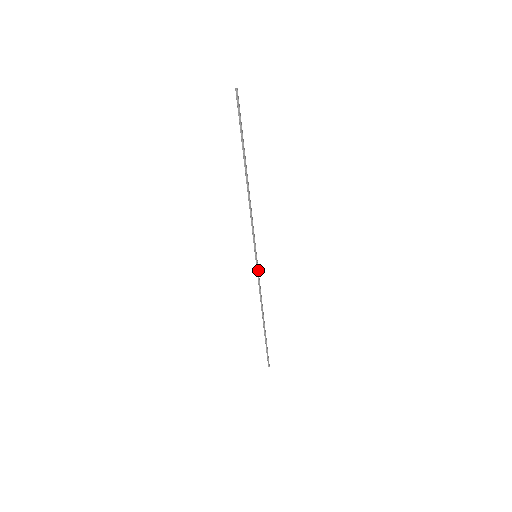
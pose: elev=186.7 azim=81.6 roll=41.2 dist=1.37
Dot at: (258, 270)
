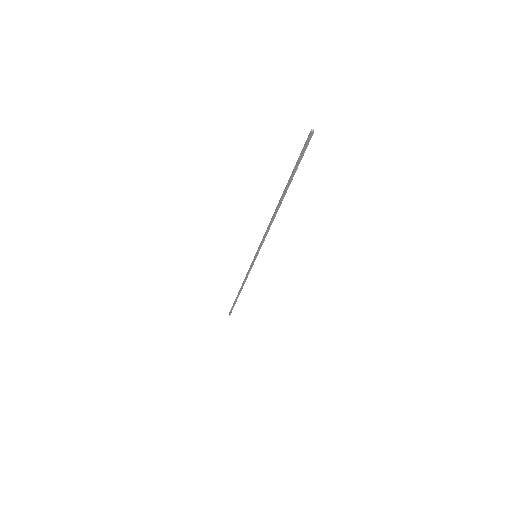
Dot at: (253, 264)
